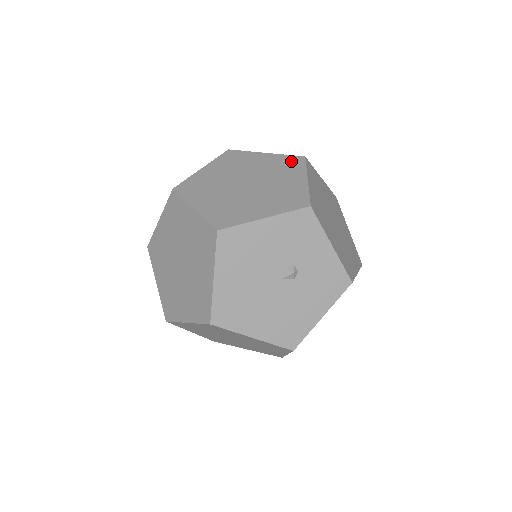
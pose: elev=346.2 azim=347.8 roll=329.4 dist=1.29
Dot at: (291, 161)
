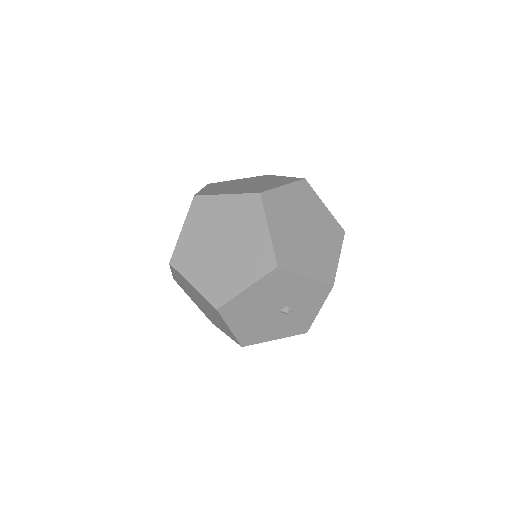
Dot at: (337, 229)
